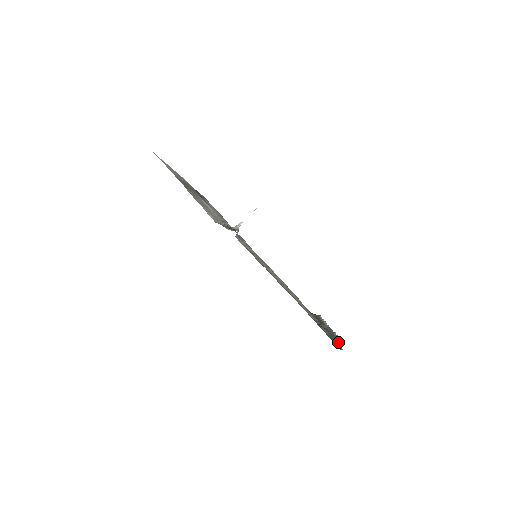
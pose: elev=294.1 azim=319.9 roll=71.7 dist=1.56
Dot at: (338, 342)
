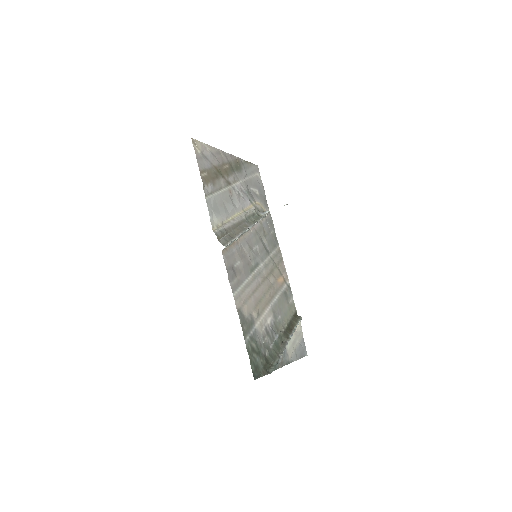
Dot at: (270, 369)
